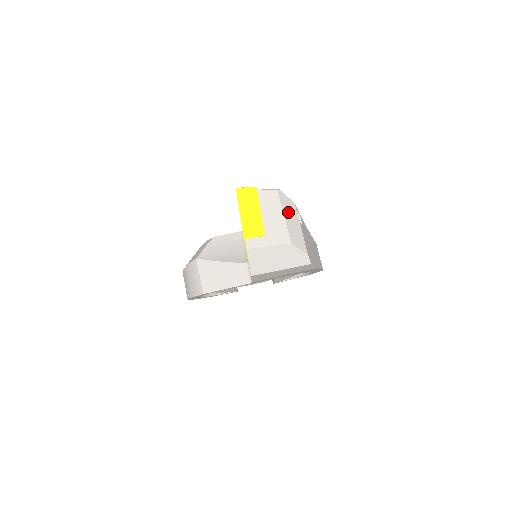
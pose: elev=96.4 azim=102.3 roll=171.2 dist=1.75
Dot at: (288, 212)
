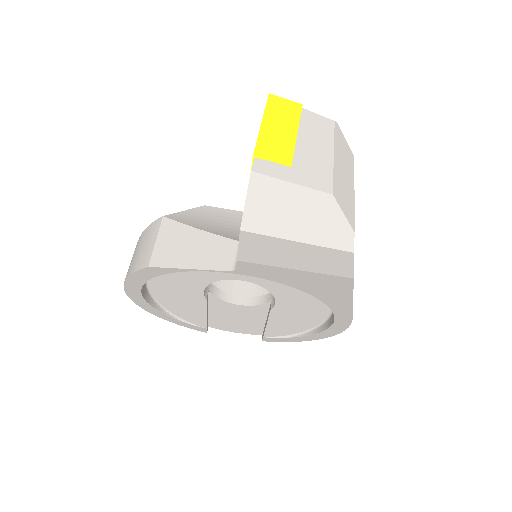
Dot at: (341, 157)
